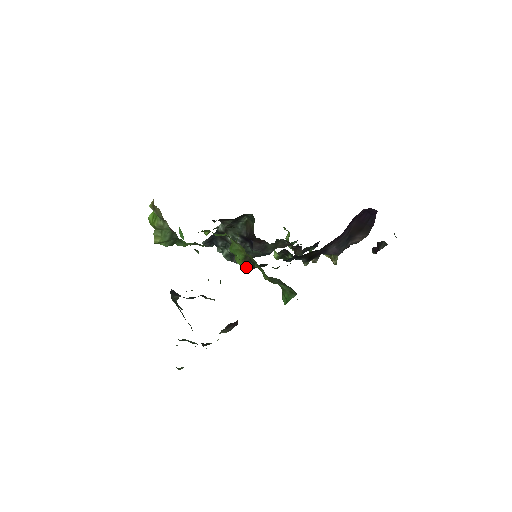
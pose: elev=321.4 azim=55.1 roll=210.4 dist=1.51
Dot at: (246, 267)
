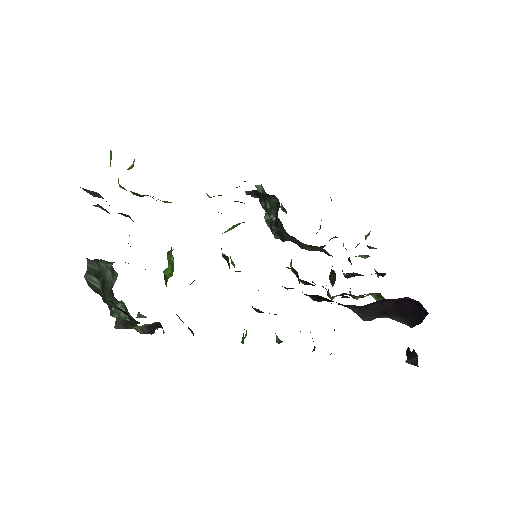
Dot at: (232, 264)
